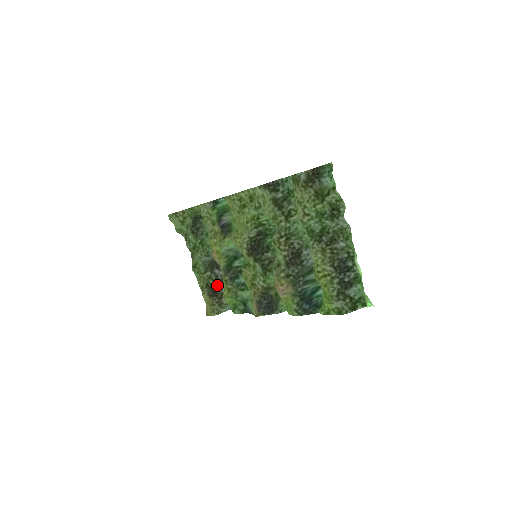
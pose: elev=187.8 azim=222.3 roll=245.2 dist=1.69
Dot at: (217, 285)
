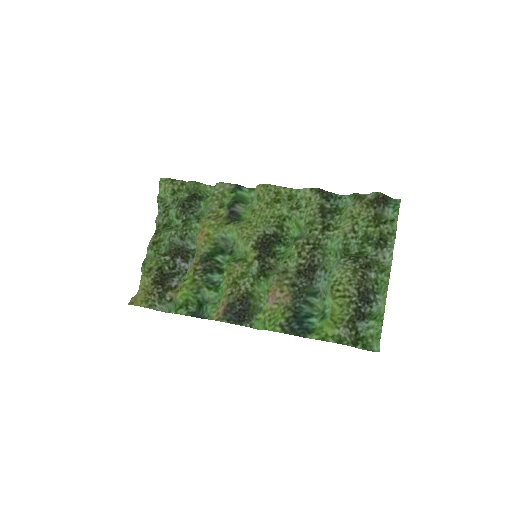
Dot at: (170, 275)
